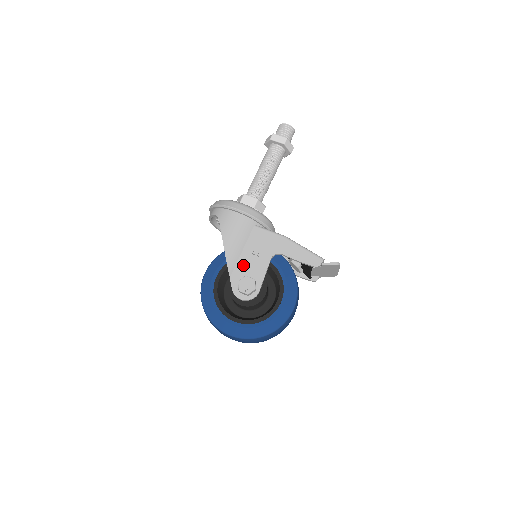
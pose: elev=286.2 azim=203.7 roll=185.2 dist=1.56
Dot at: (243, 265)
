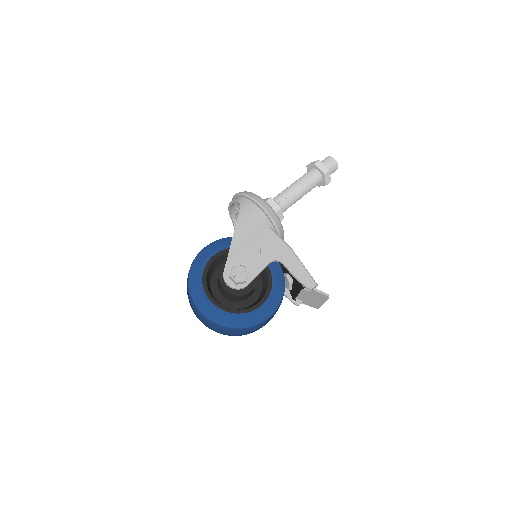
Dot at: (243, 256)
